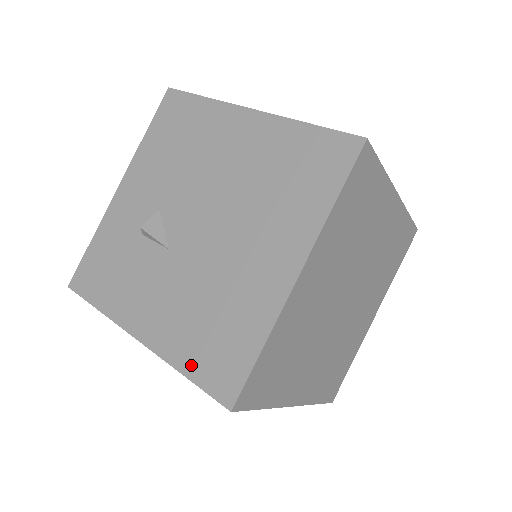
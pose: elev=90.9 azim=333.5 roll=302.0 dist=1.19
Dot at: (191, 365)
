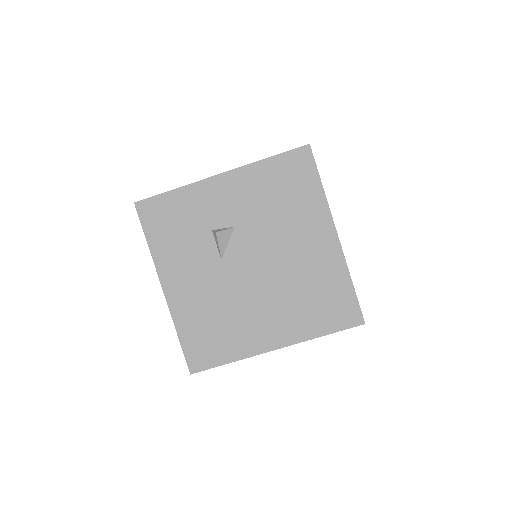
Dot at: (186, 335)
